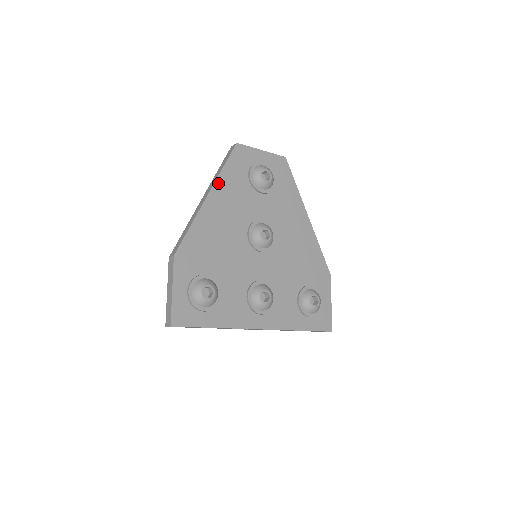
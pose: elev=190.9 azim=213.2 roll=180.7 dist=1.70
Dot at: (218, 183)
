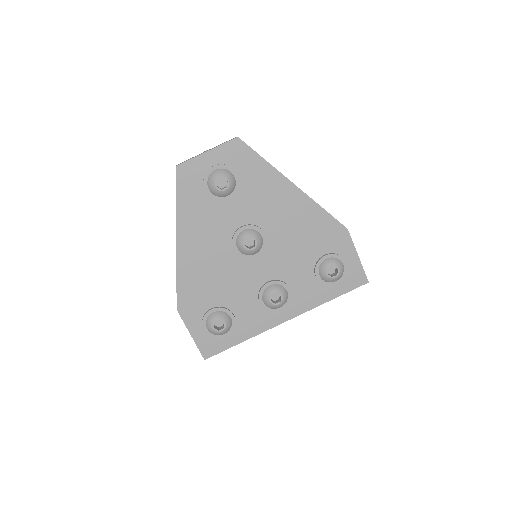
Dot at: (180, 222)
